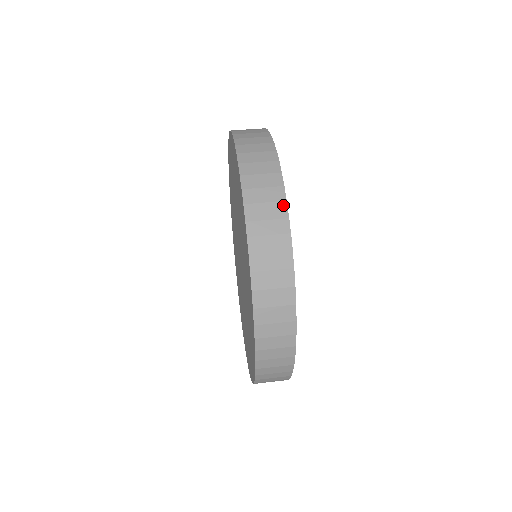
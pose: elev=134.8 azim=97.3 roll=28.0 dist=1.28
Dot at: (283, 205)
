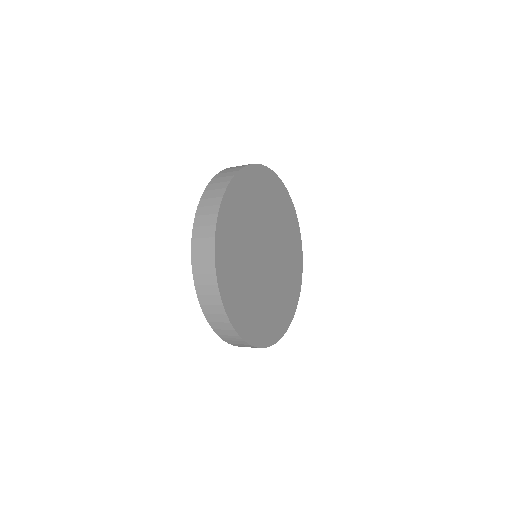
Dot at: (223, 190)
